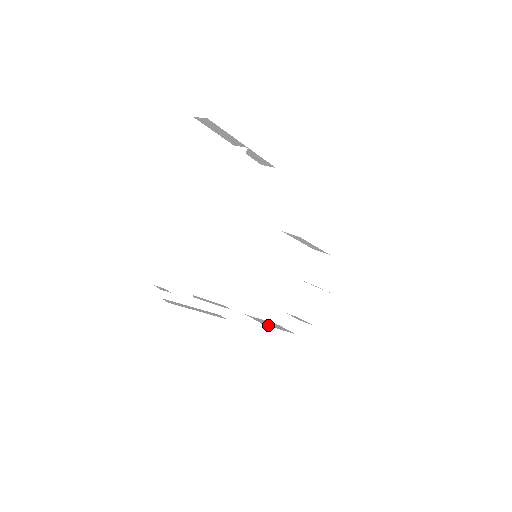
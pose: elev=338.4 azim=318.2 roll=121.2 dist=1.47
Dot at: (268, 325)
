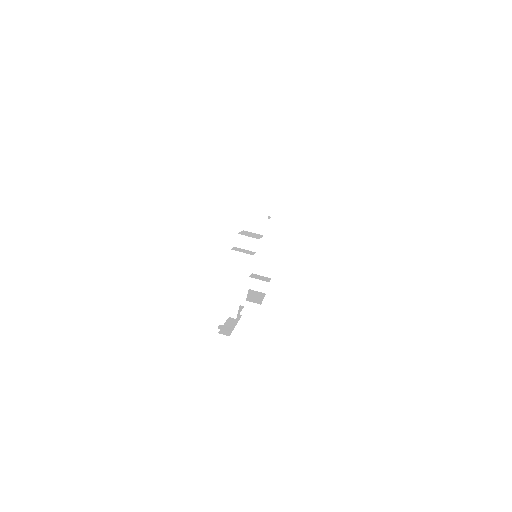
Dot at: (260, 301)
